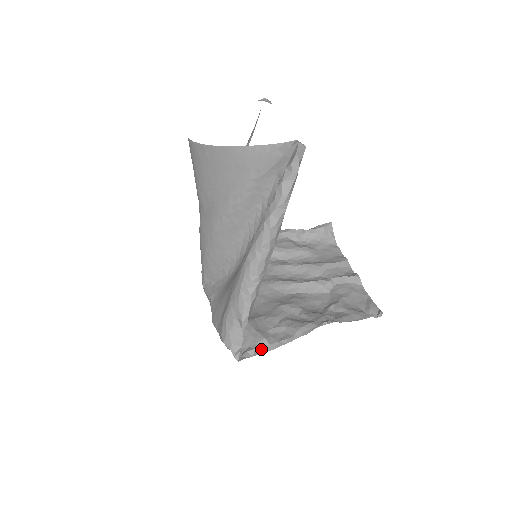
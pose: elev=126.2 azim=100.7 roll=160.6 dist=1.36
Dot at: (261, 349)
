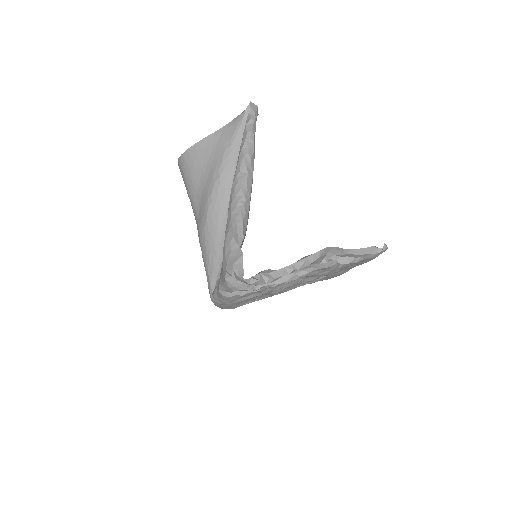
Dot at: (267, 275)
